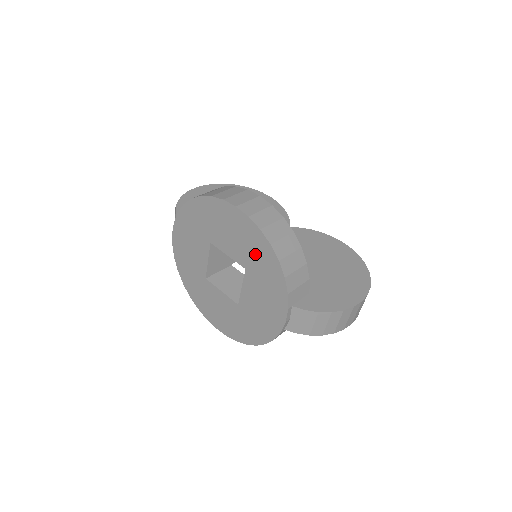
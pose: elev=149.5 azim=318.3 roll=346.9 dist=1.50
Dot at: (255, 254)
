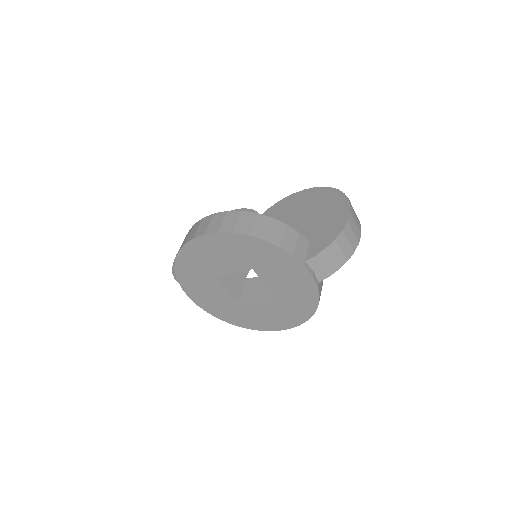
Dot at: (247, 252)
